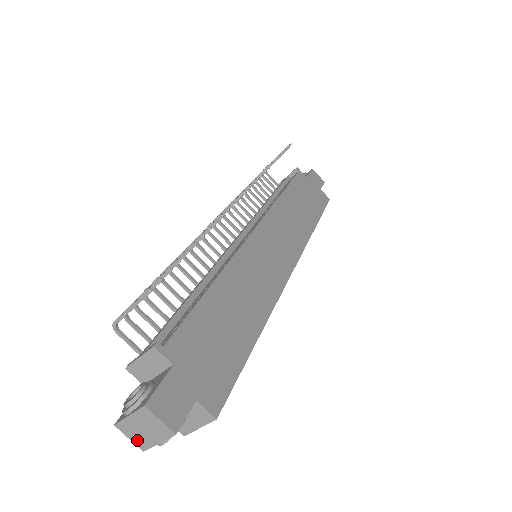
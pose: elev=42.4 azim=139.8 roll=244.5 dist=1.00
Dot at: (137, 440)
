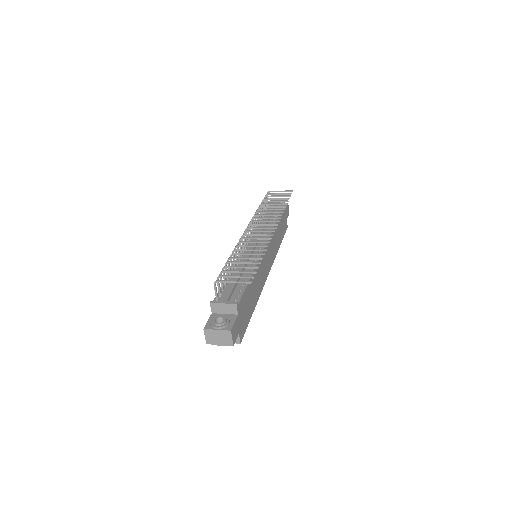
Dot at: (209, 339)
